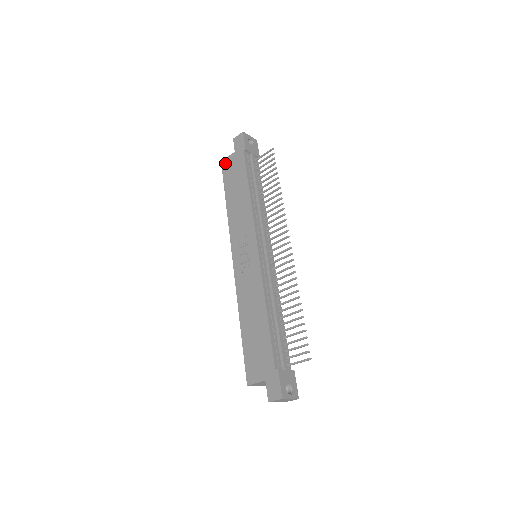
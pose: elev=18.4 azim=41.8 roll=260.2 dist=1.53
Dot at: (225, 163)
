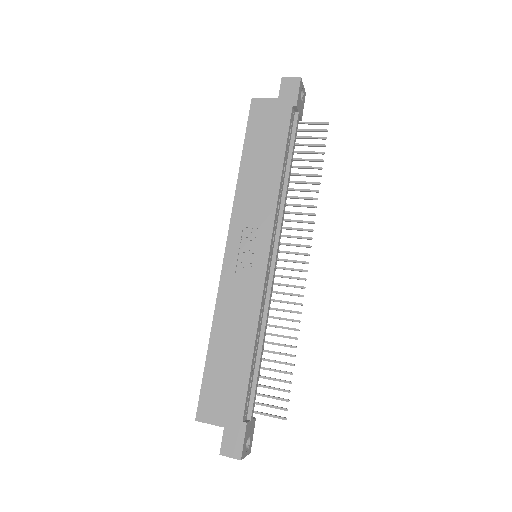
Dot at: (258, 105)
